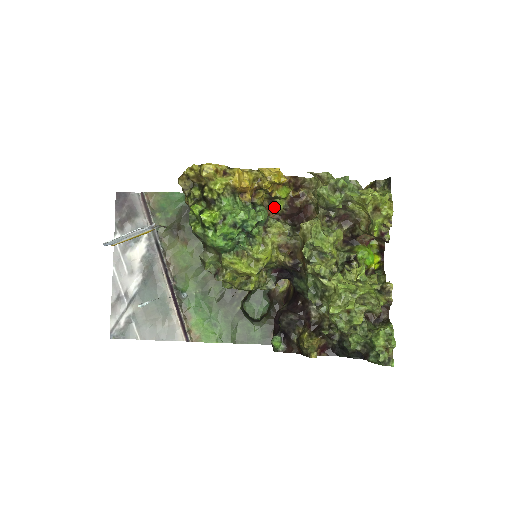
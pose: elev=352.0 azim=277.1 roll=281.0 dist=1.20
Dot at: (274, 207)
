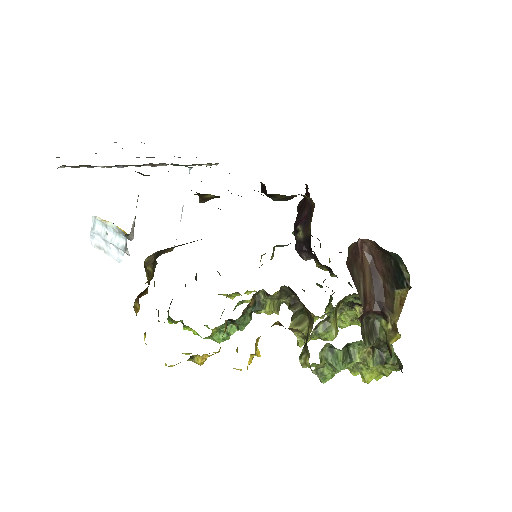
Dot at: occluded
